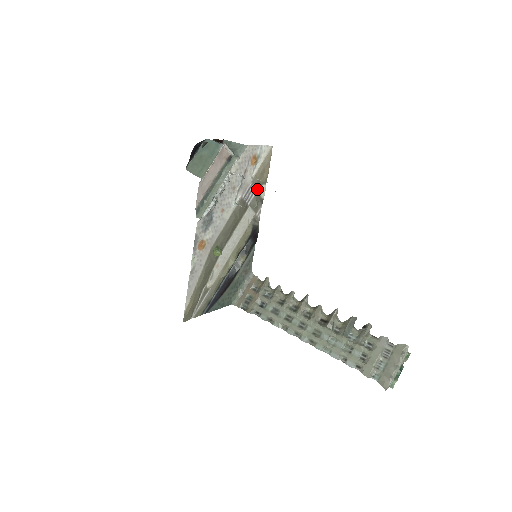
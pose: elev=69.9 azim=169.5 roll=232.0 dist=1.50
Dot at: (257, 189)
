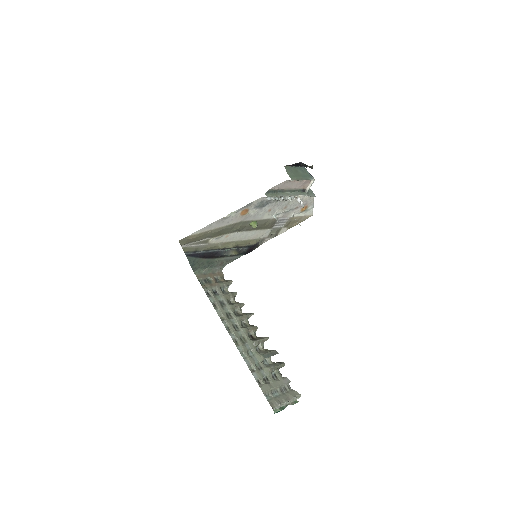
Dot at: (284, 226)
